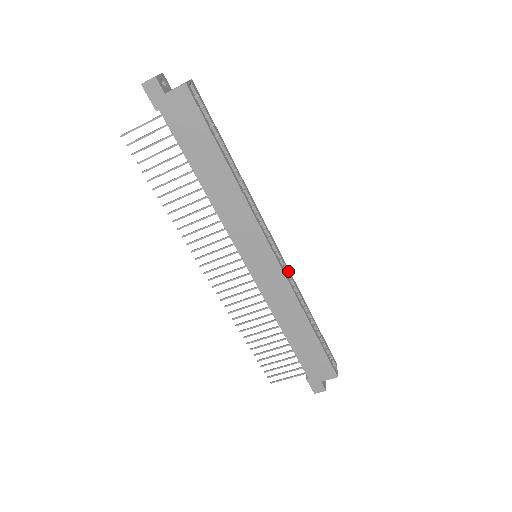
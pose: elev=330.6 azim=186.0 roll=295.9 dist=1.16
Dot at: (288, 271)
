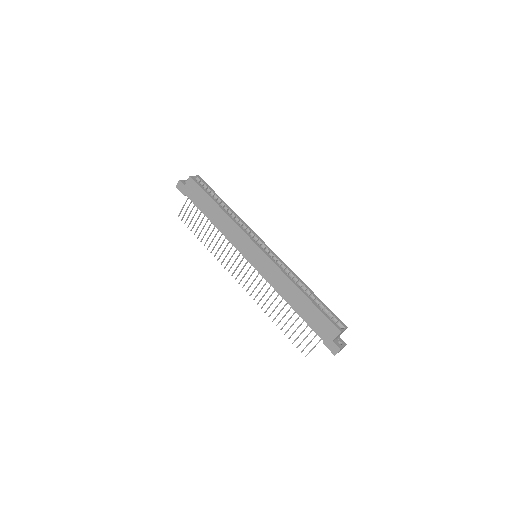
Dot at: (280, 260)
